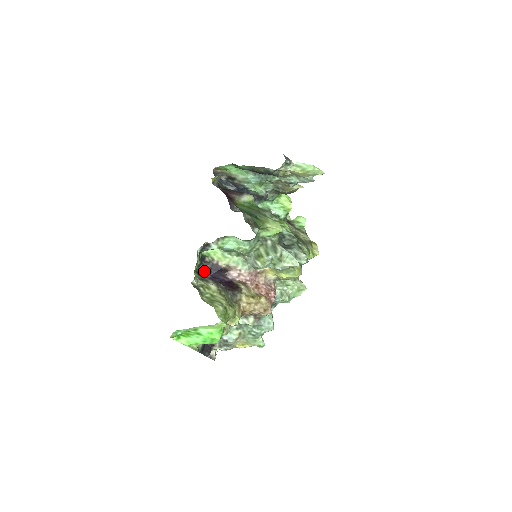
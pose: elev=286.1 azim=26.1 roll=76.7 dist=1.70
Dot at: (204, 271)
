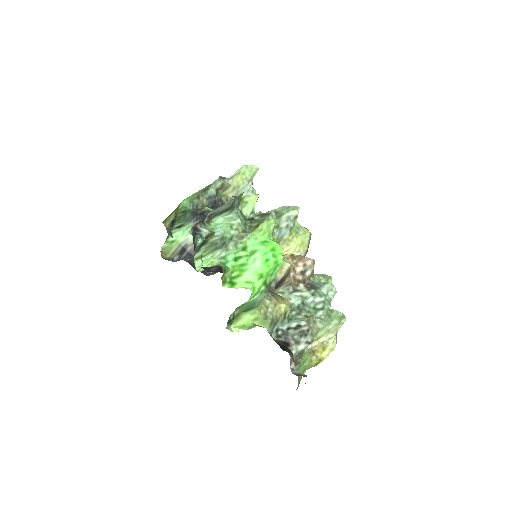
Dot at: (212, 271)
